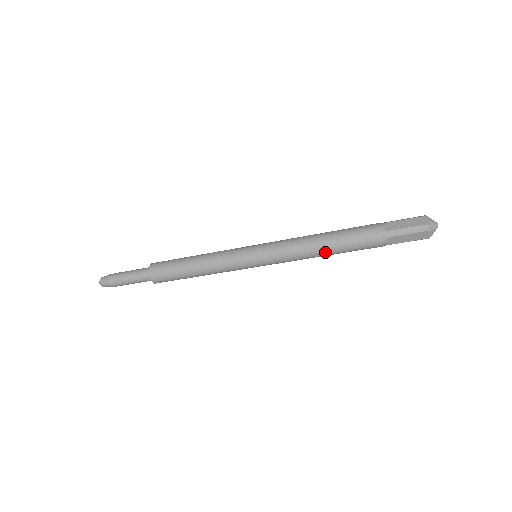
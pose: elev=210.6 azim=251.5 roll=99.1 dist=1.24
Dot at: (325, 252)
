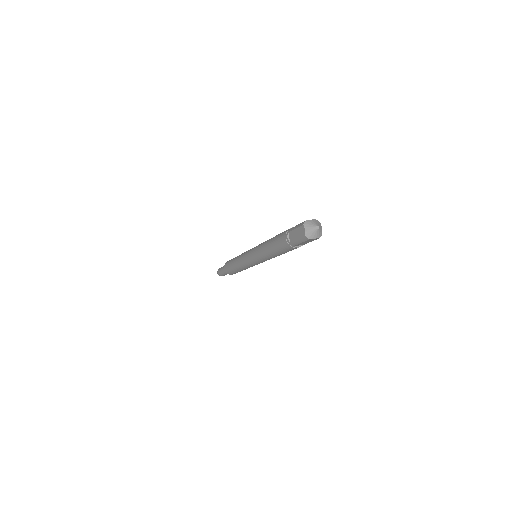
Dot at: occluded
